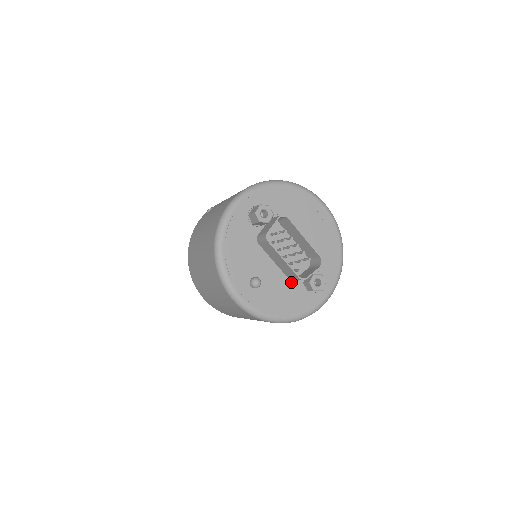
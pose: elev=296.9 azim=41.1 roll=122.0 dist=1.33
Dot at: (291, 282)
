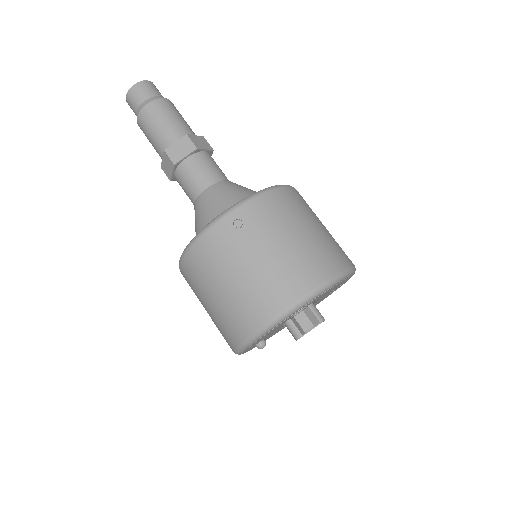
Dot at: (284, 326)
